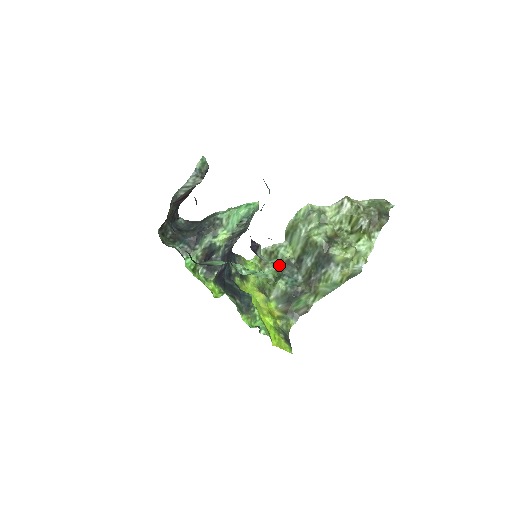
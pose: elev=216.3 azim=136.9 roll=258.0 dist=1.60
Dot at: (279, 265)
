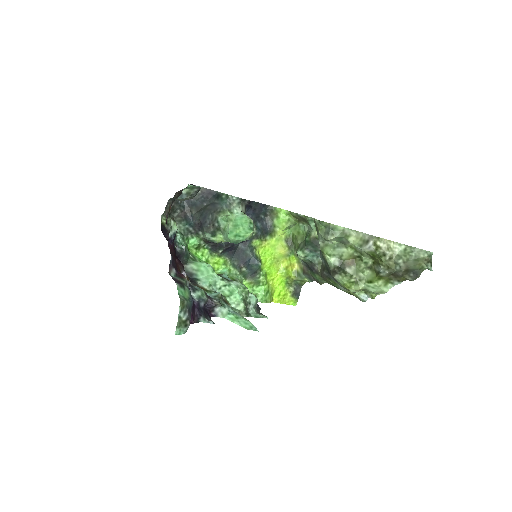
Dot at: (308, 234)
